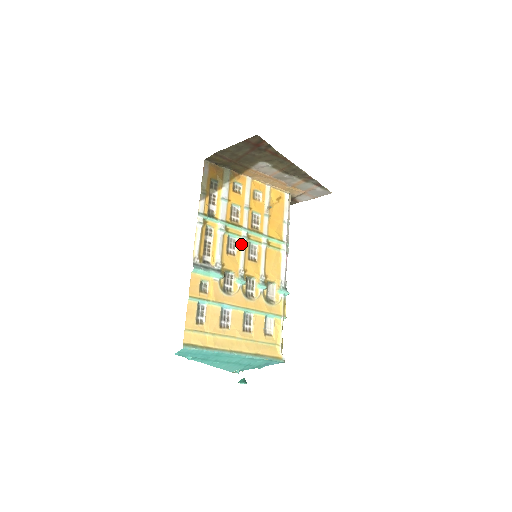
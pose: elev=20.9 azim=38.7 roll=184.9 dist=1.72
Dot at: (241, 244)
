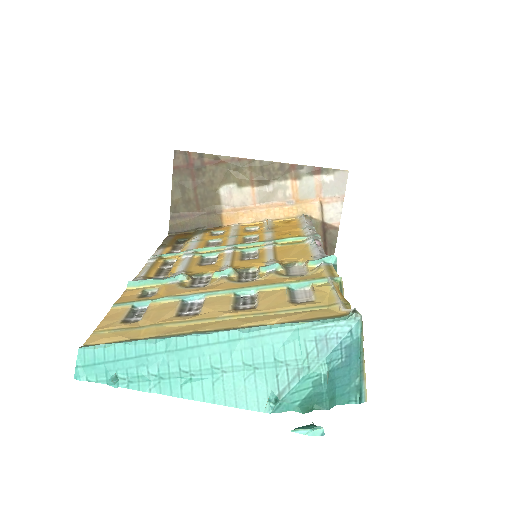
Dot at: (225, 255)
